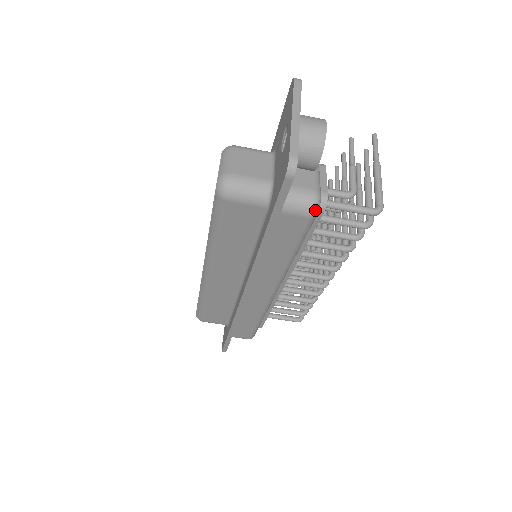
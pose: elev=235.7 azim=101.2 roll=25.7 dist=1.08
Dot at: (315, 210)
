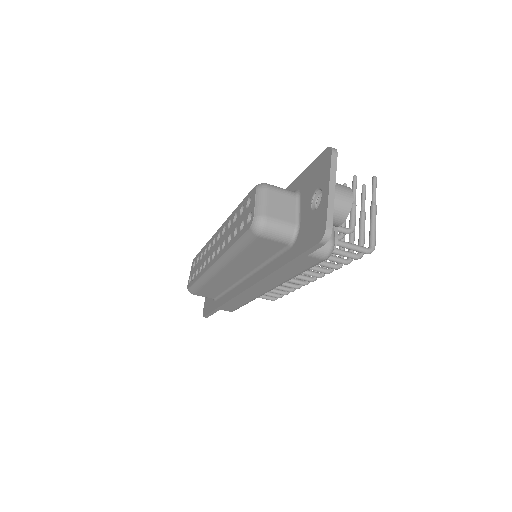
Dot at: (329, 255)
